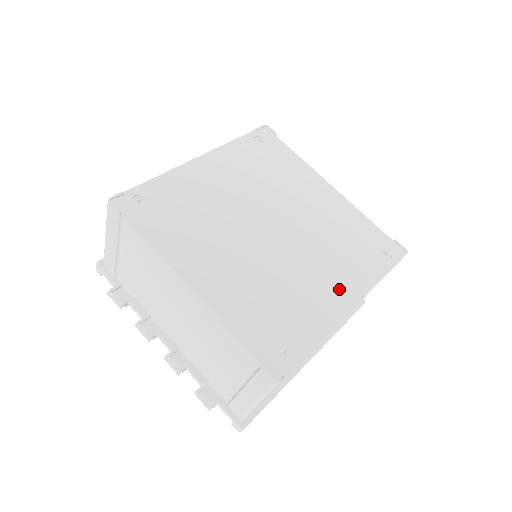
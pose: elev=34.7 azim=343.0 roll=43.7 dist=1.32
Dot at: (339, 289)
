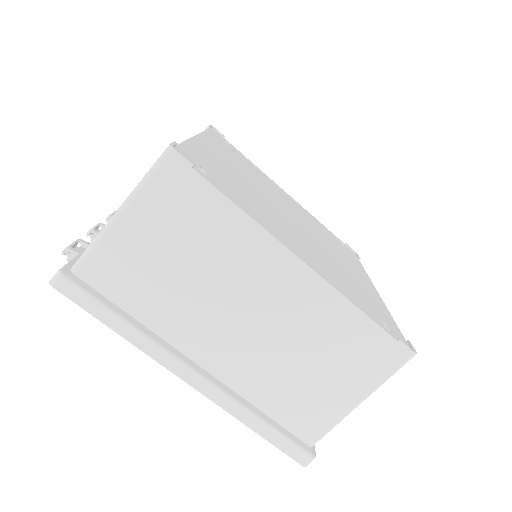
Dot at: (305, 254)
